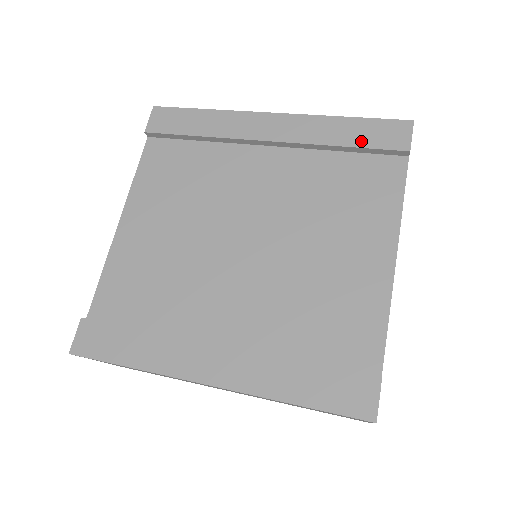
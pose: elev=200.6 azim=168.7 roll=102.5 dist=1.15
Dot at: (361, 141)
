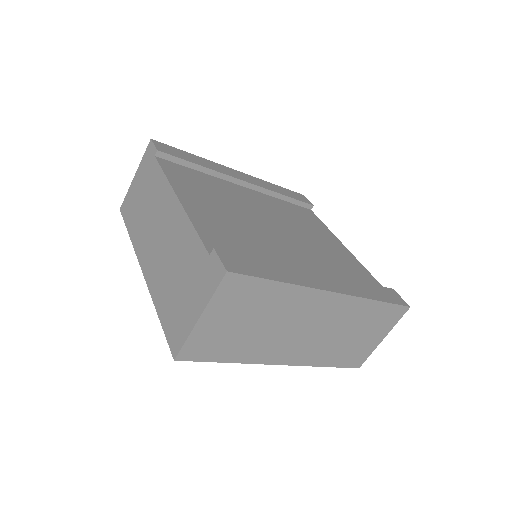
Dot at: (291, 196)
